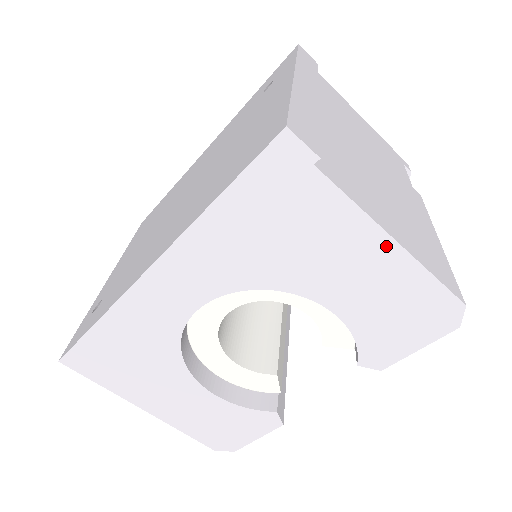
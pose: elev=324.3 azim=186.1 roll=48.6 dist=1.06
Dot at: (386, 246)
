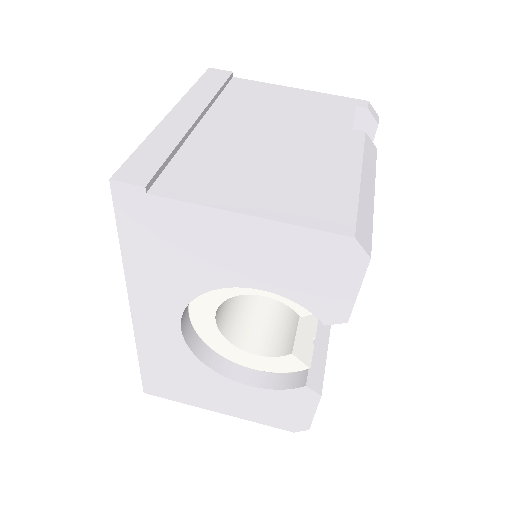
Dot at: (245, 222)
